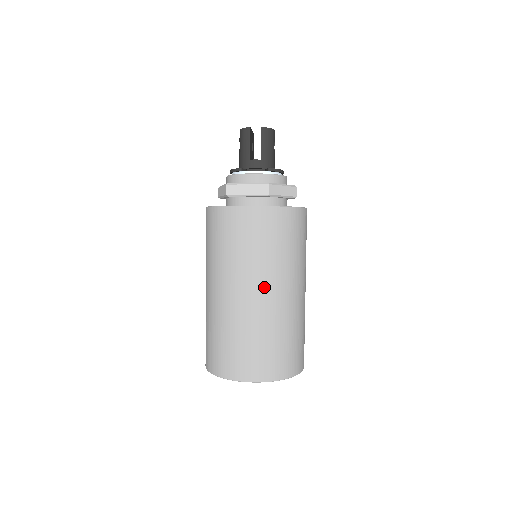
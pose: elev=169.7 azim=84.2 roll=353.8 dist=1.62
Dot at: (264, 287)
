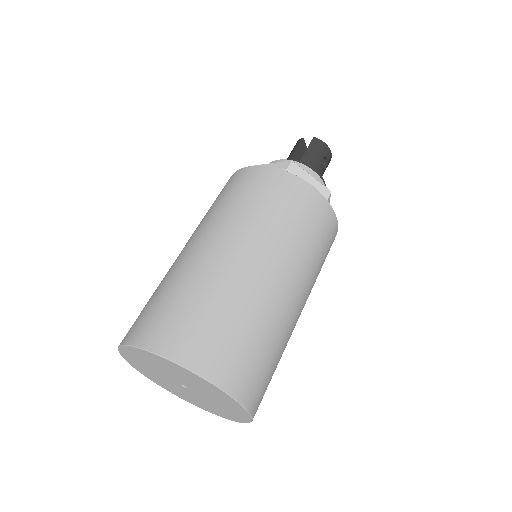
Dot at: (230, 241)
